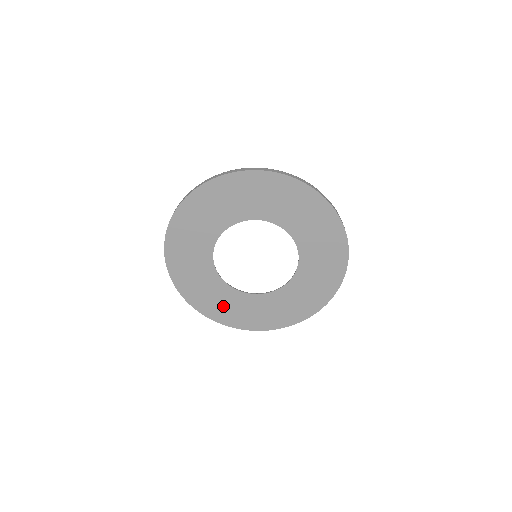
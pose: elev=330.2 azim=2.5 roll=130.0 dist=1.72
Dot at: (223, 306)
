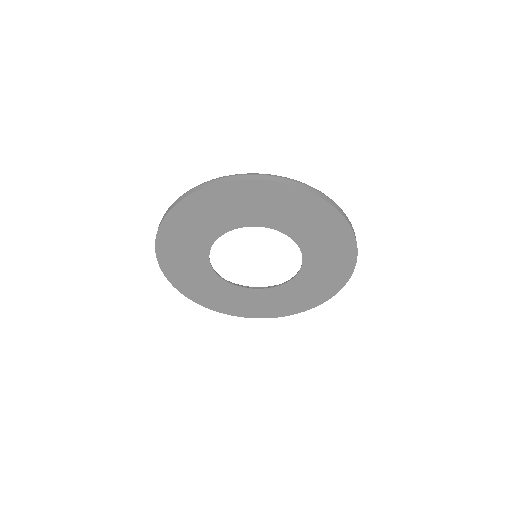
Dot at: (272, 305)
